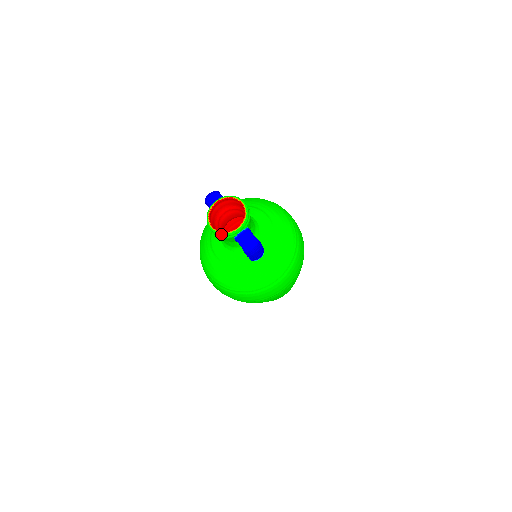
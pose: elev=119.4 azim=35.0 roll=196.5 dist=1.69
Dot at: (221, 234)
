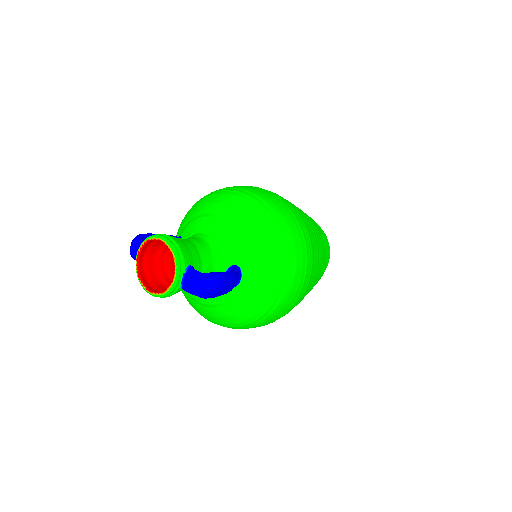
Dot at: (162, 295)
